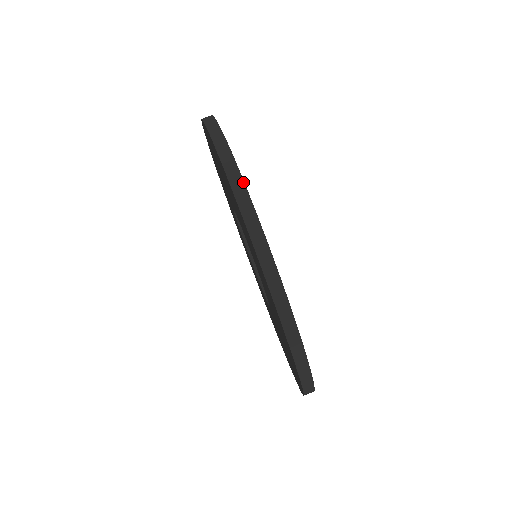
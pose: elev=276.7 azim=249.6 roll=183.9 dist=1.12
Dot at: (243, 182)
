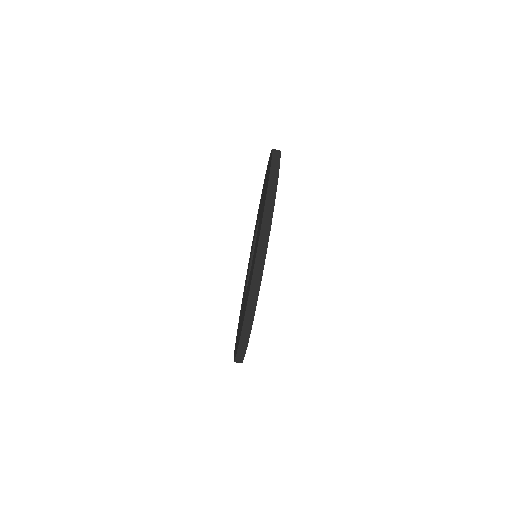
Dot at: (260, 283)
